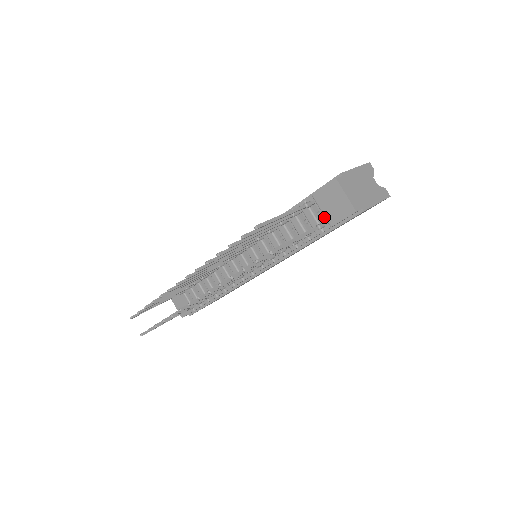
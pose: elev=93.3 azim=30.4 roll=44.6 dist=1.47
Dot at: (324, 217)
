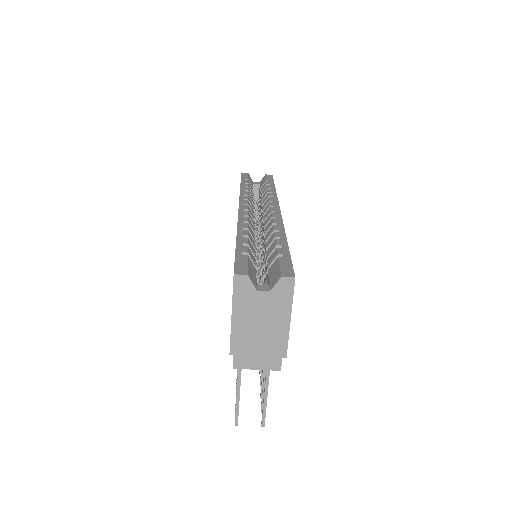
Dot at: occluded
